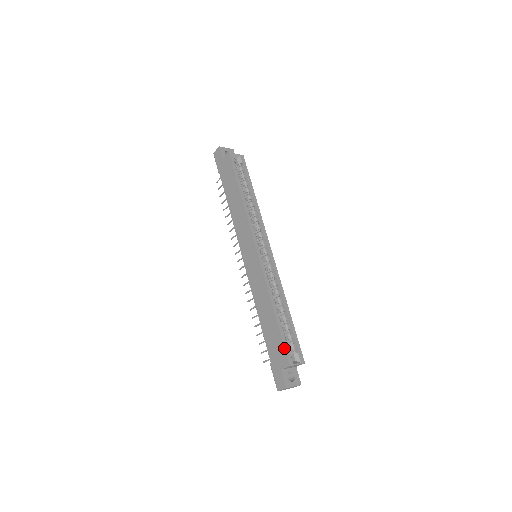
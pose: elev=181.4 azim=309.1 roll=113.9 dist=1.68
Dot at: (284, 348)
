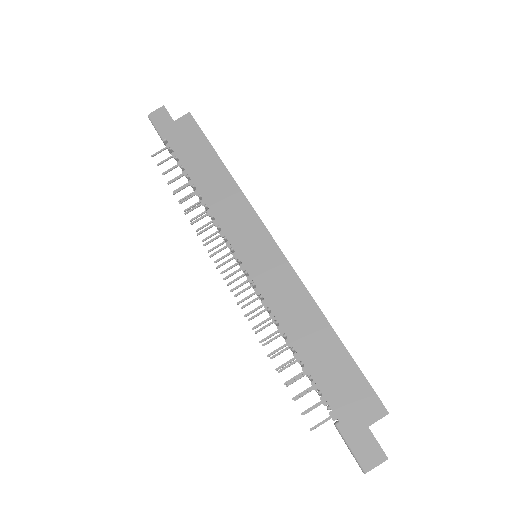
Dot at: occluded
